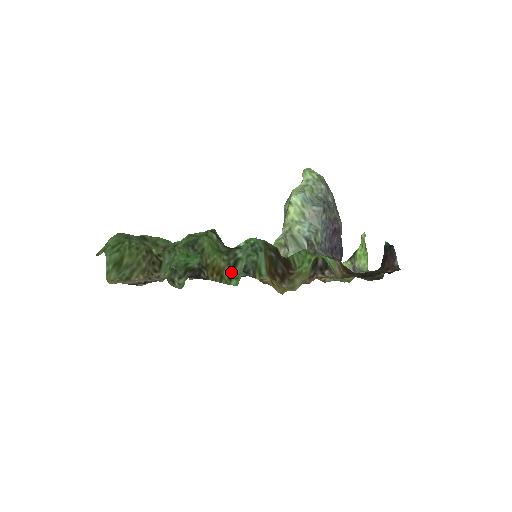
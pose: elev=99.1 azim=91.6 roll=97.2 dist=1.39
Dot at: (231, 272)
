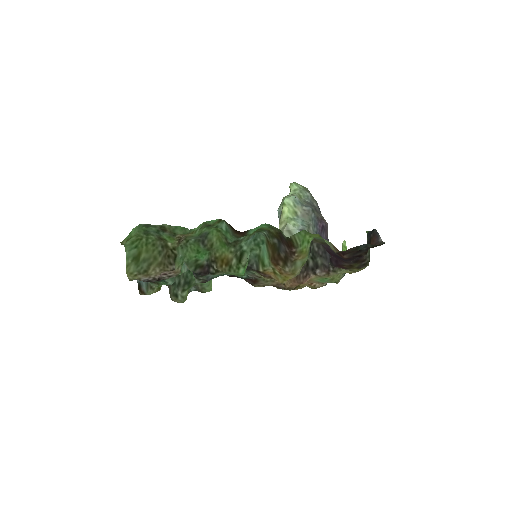
Dot at: (239, 261)
